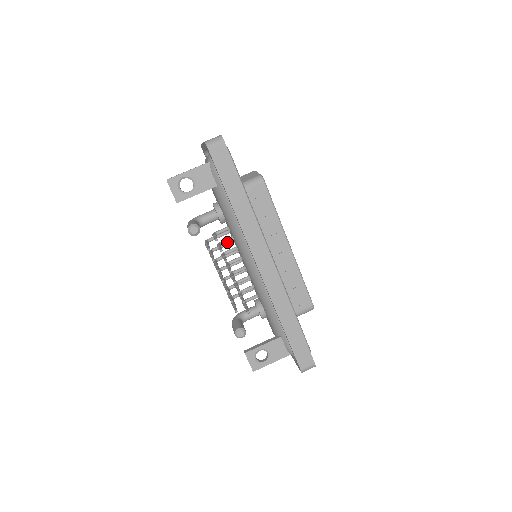
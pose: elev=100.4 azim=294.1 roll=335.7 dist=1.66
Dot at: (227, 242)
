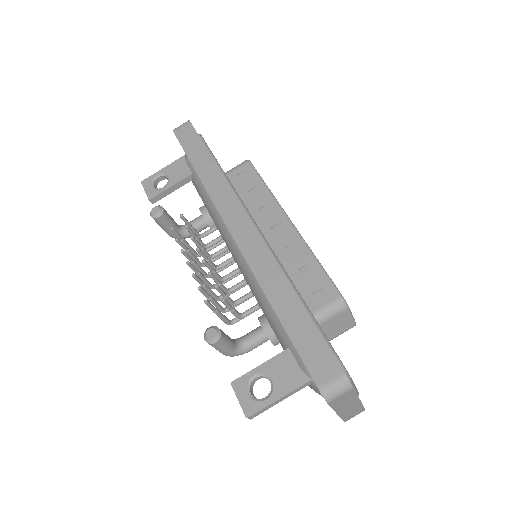
Dot at: occluded
